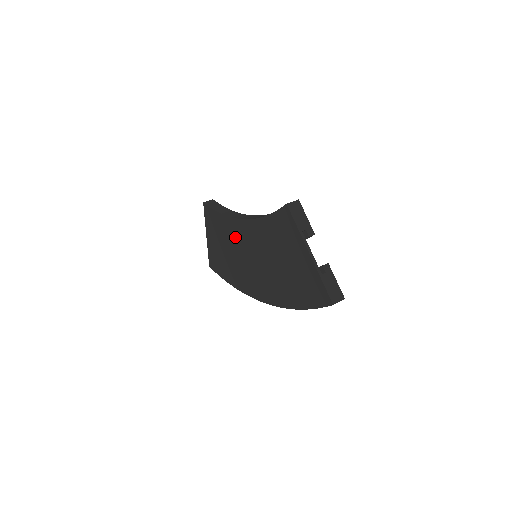
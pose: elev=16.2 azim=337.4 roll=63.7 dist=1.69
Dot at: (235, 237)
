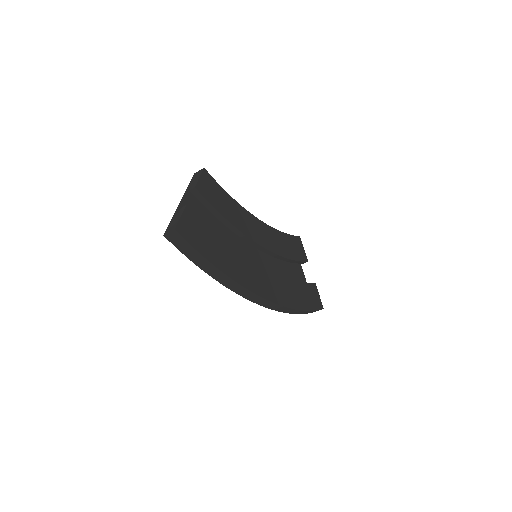
Dot at: occluded
